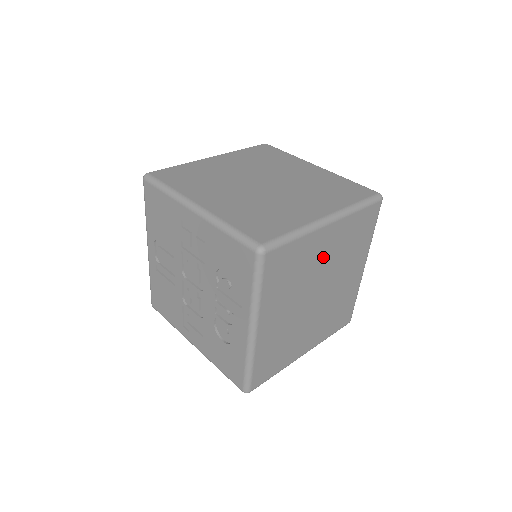
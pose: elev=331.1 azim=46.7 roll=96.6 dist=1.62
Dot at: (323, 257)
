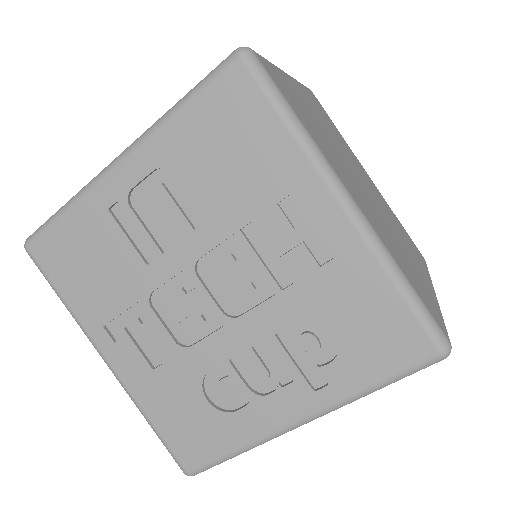
Dot at: occluded
